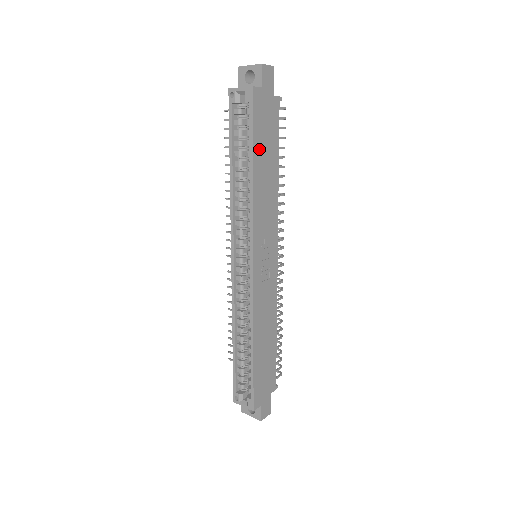
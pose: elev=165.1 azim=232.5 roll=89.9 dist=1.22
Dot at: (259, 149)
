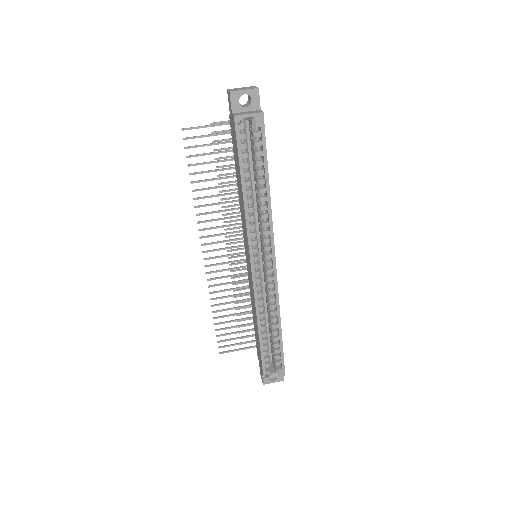
Dot at: occluded
